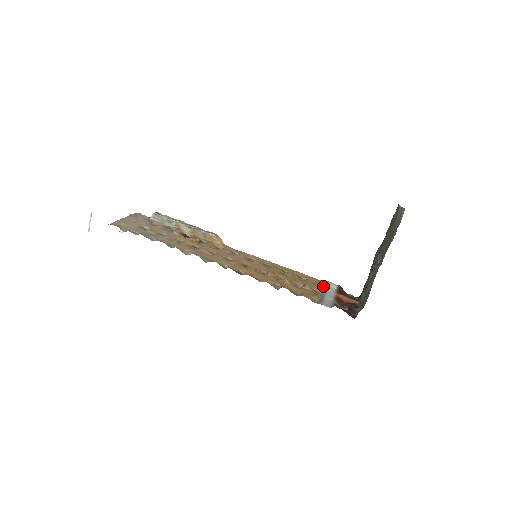
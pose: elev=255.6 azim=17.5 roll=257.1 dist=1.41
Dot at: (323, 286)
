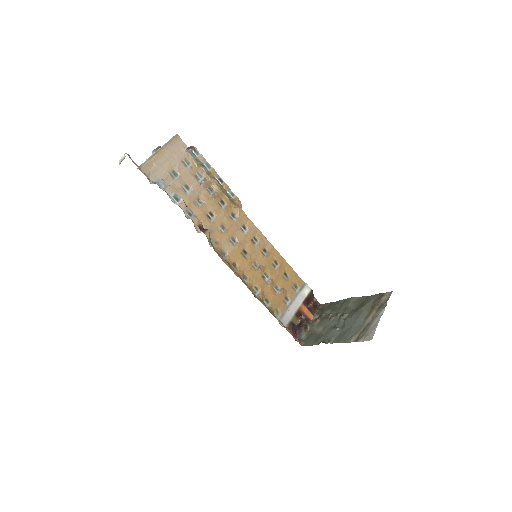
Dot at: (298, 290)
